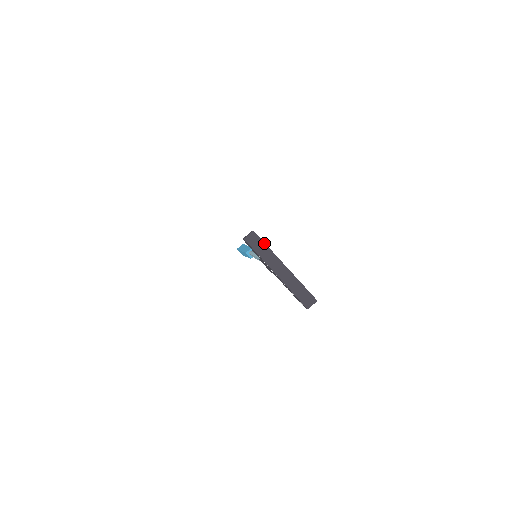
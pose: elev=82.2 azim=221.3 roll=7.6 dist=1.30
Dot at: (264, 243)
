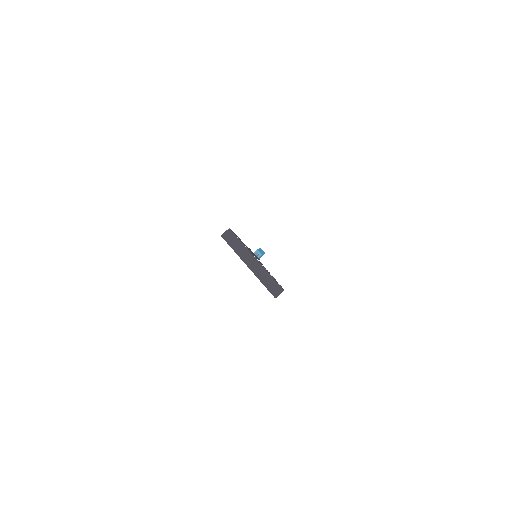
Dot at: (238, 239)
